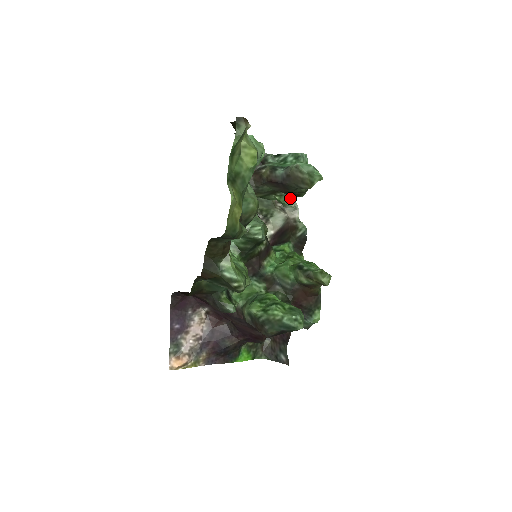
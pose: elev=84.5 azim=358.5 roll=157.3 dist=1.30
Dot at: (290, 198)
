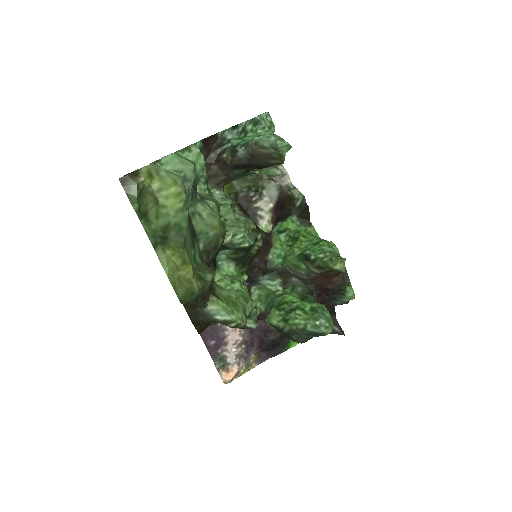
Dot at: (271, 167)
